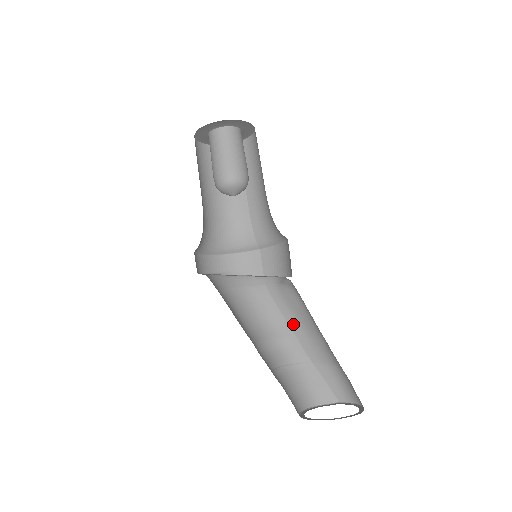
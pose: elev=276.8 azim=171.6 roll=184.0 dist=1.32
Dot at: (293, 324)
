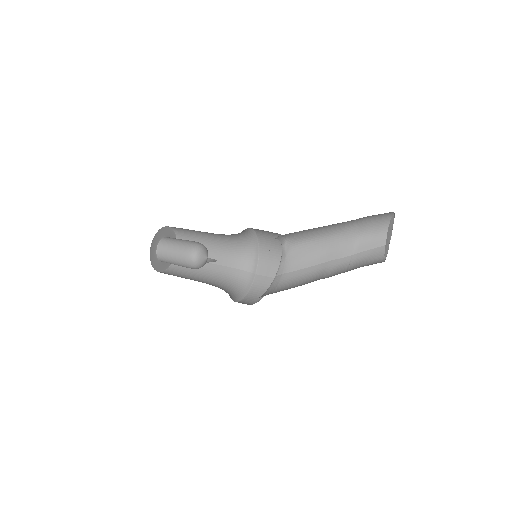
Dot at: (319, 260)
